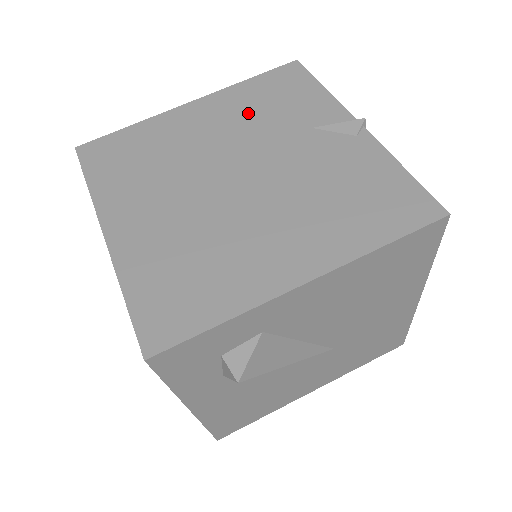
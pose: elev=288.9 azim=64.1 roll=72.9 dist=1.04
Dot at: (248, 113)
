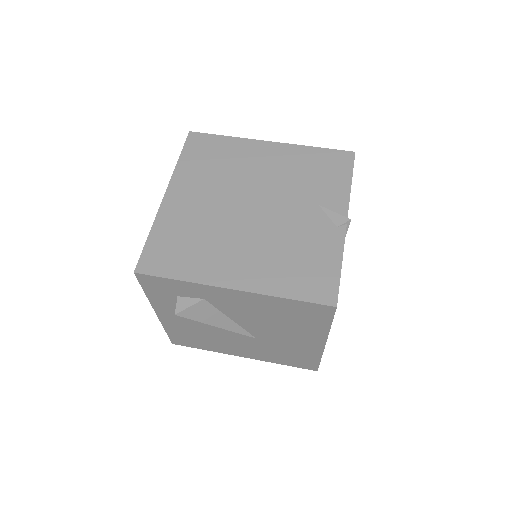
Dot at: (294, 171)
